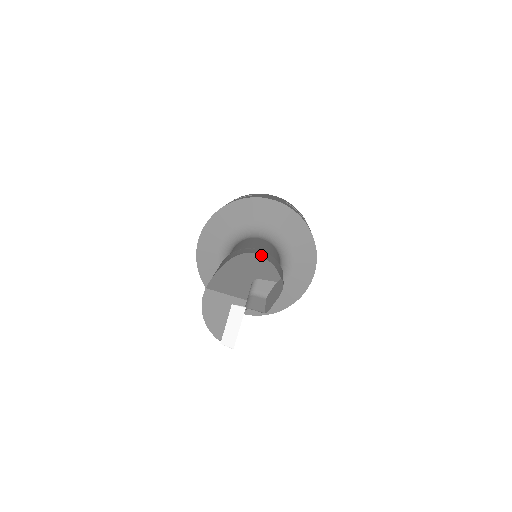
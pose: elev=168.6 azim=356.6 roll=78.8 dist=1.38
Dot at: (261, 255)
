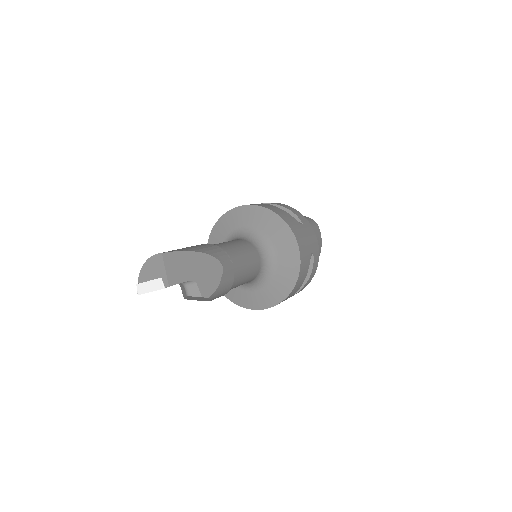
Dot at: (224, 271)
